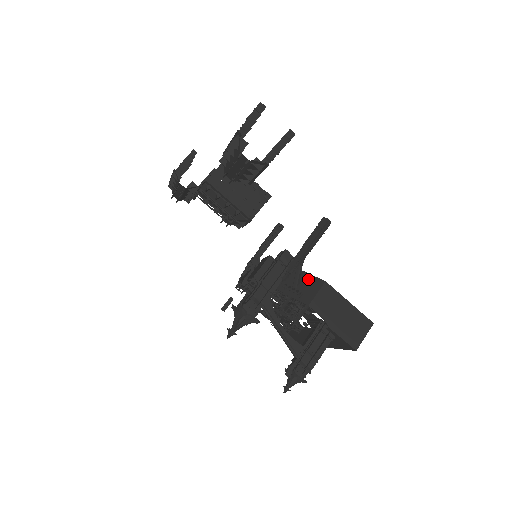
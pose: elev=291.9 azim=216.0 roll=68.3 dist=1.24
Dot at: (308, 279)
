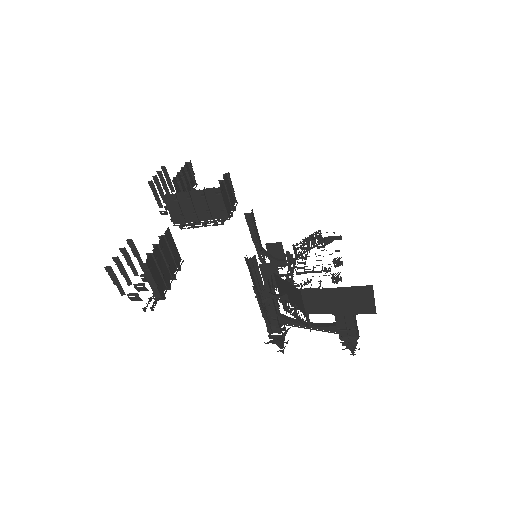
Dot at: (290, 288)
